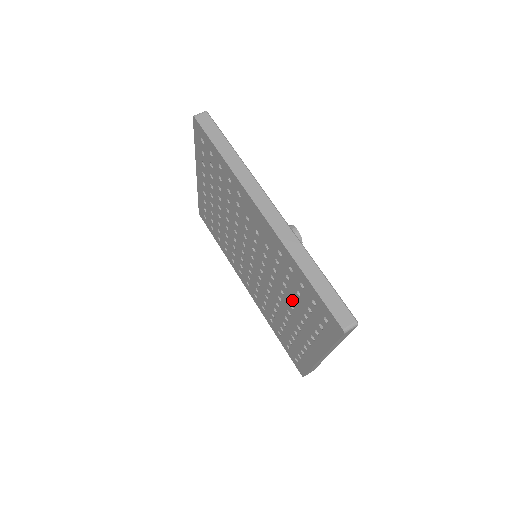
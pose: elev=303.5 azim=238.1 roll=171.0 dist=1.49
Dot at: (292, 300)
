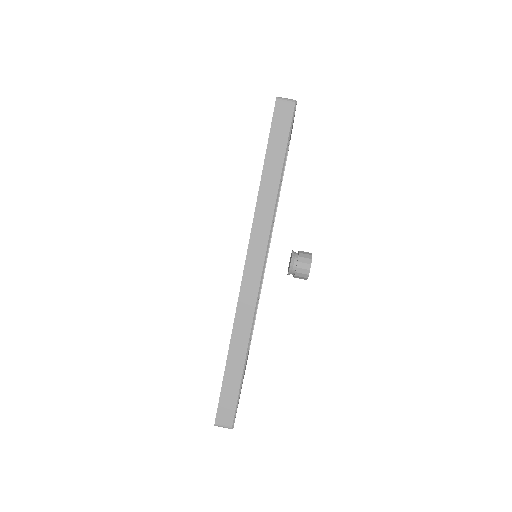
Dot at: occluded
